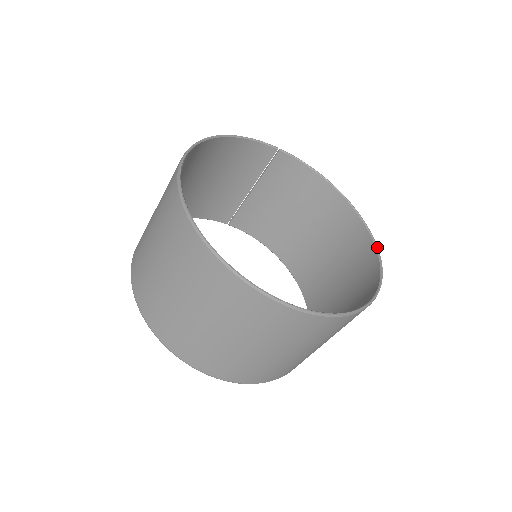
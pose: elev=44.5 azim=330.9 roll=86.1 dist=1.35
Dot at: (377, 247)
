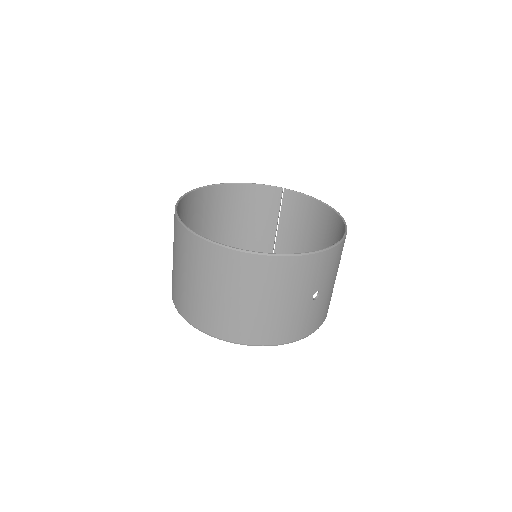
Dot at: (346, 232)
